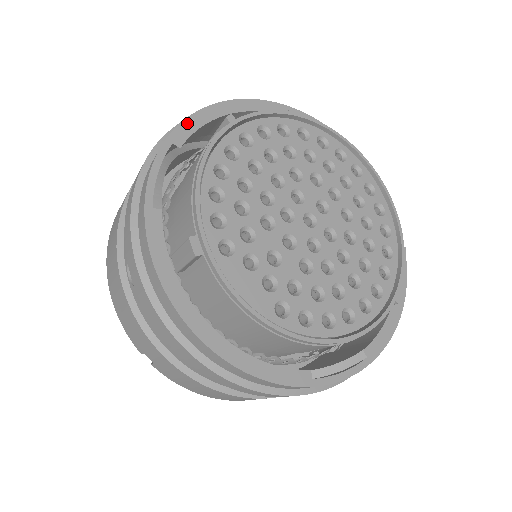
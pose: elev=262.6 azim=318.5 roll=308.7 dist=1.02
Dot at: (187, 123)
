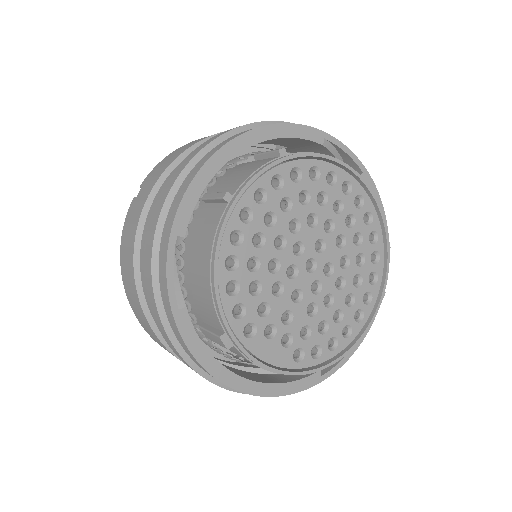
Dot at: (183, 205)
